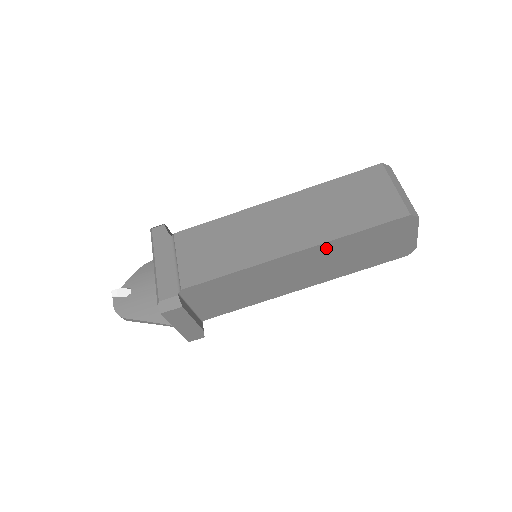
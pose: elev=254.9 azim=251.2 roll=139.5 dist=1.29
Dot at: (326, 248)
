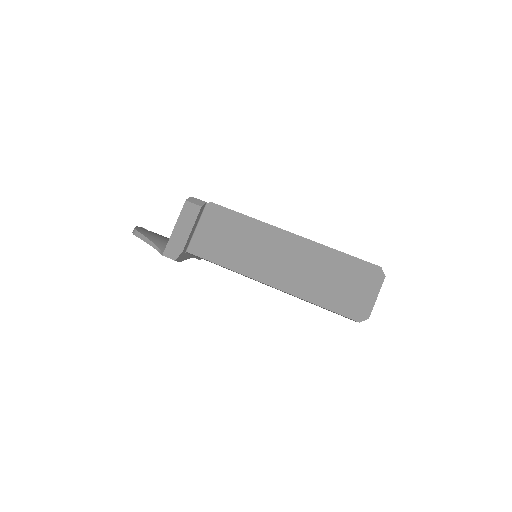
Dot at: (313, 249)
